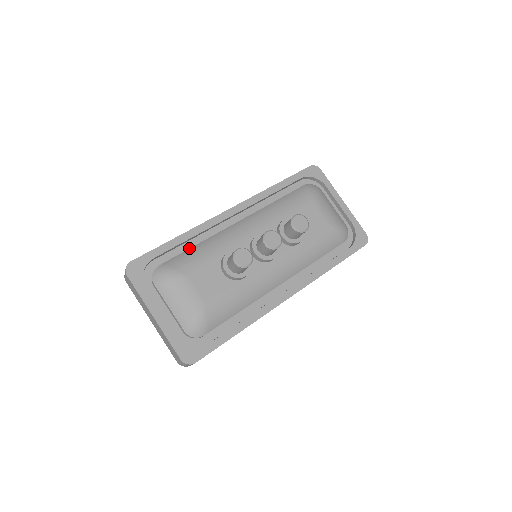
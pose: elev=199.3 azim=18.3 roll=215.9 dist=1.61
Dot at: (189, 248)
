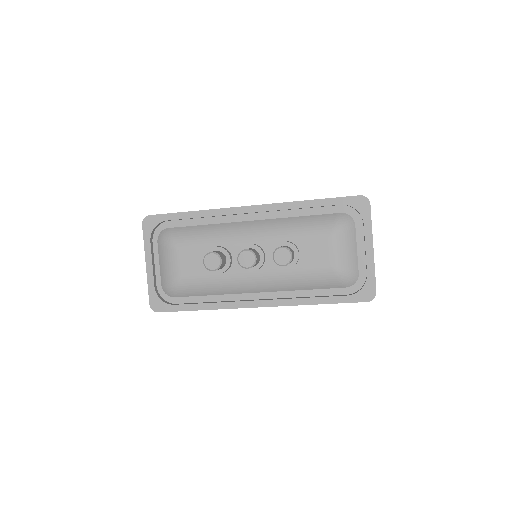
Dot at: (200, 224)
